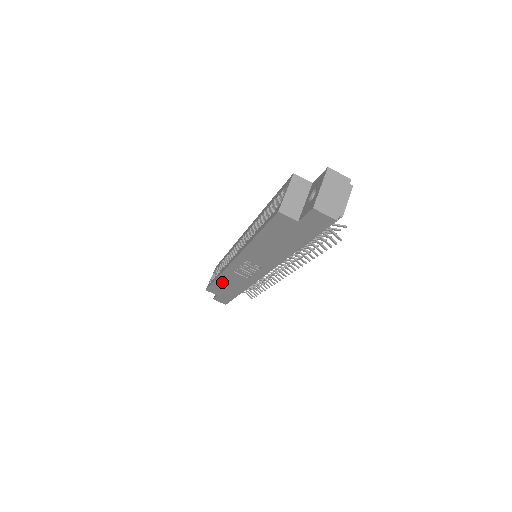
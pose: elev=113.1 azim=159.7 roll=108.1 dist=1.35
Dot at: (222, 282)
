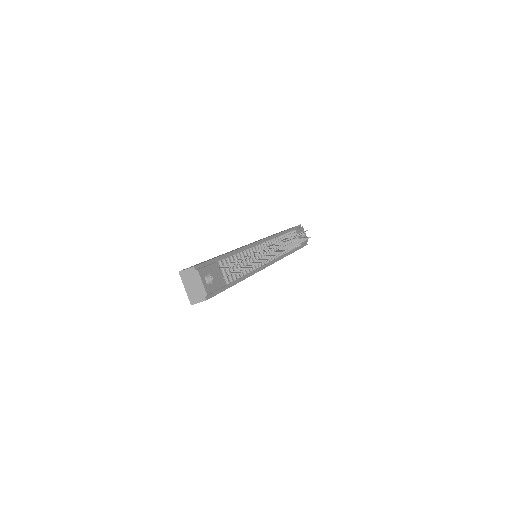
Dot at: occluded
